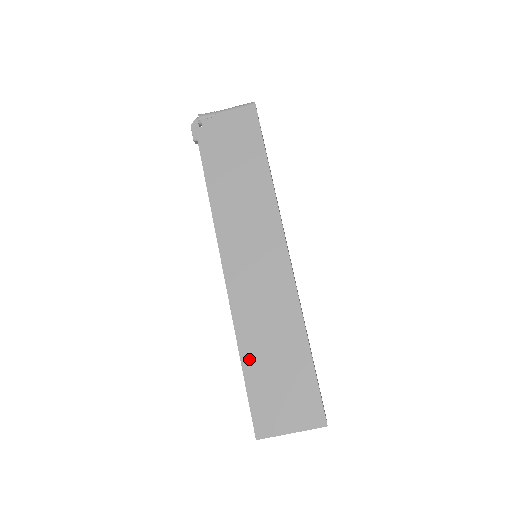
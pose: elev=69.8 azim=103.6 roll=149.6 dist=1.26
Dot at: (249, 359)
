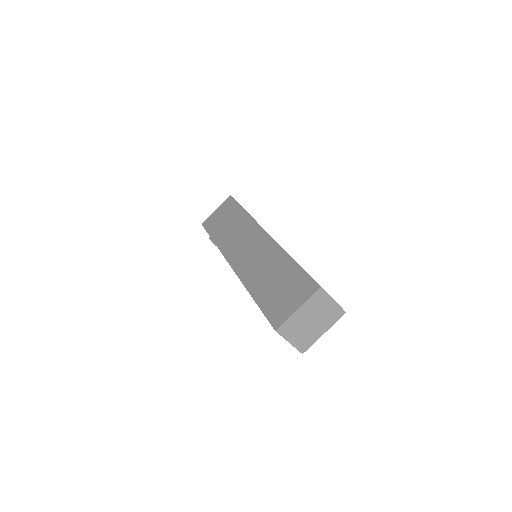
Dot at: (256, 292)
